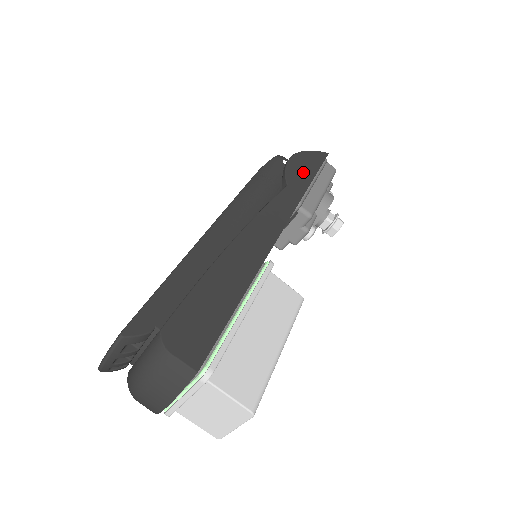
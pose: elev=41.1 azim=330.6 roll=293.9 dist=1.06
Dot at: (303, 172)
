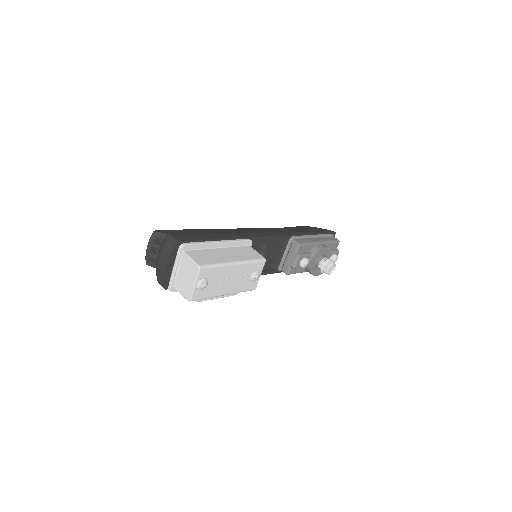
Dot at: (305, 230)
